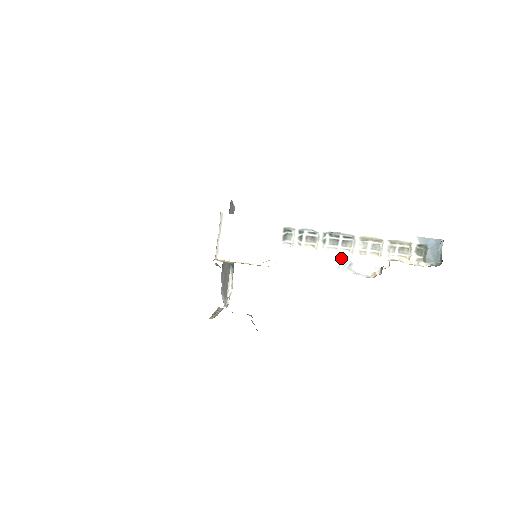
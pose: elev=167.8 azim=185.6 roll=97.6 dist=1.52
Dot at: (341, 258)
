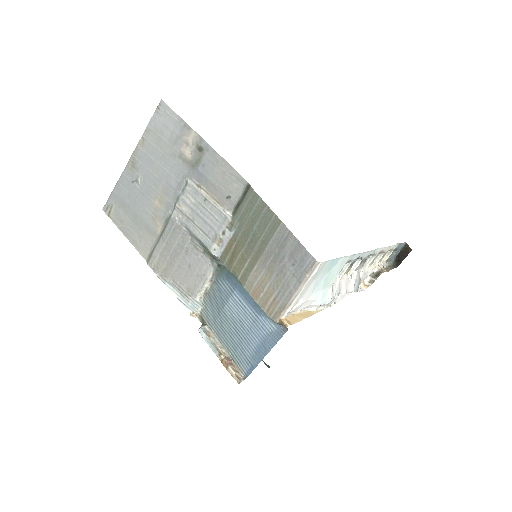
Dot at: (358, 278)
